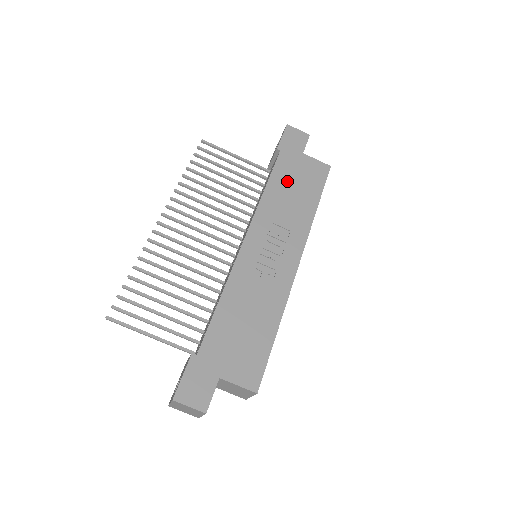
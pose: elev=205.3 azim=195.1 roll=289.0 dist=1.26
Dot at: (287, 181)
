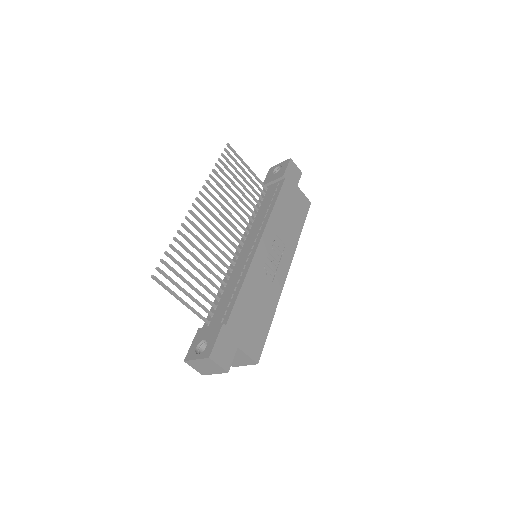
Dot at: (287, 205)
